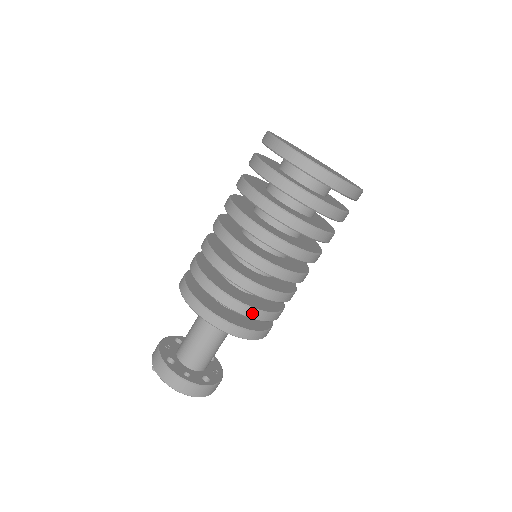
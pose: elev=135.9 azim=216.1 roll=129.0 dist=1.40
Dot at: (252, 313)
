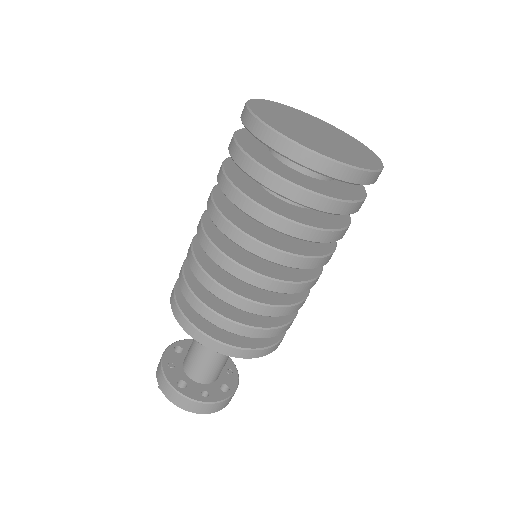
Dot at: (273, 333)
